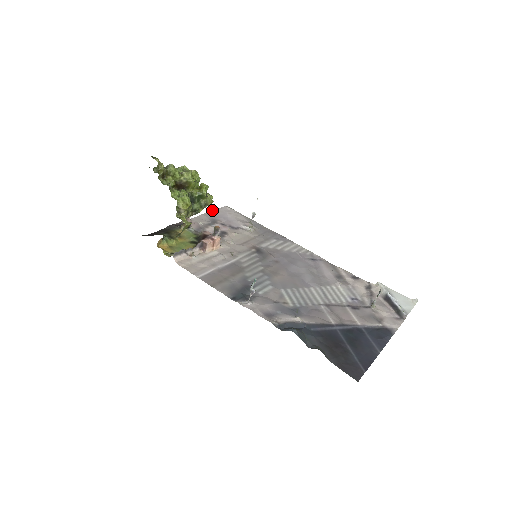
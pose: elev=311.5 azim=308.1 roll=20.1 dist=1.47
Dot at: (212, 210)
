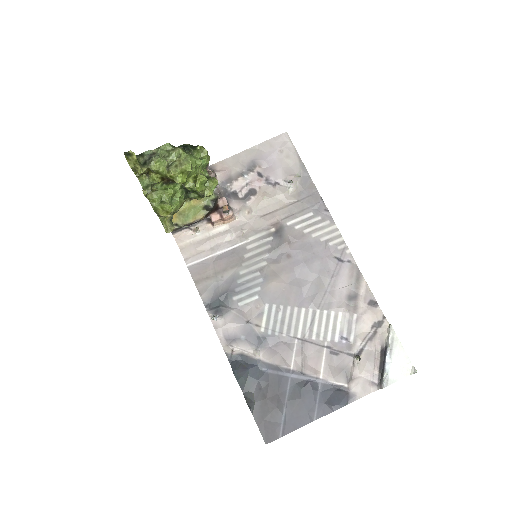
Dot at: occluded
